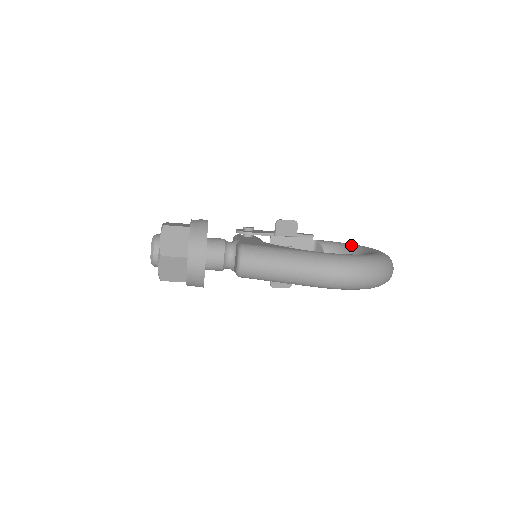
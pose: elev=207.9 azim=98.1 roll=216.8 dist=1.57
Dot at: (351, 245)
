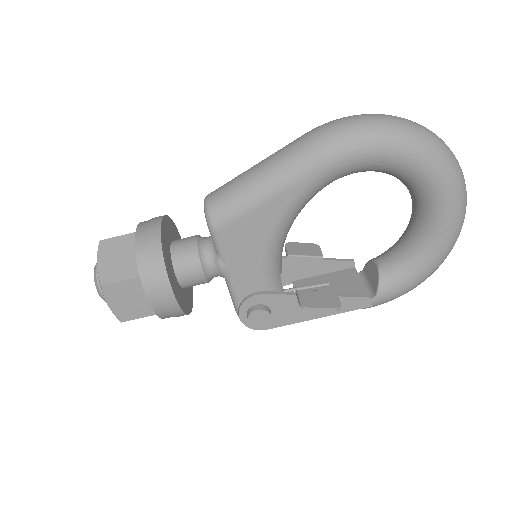
Dot at: occluded
